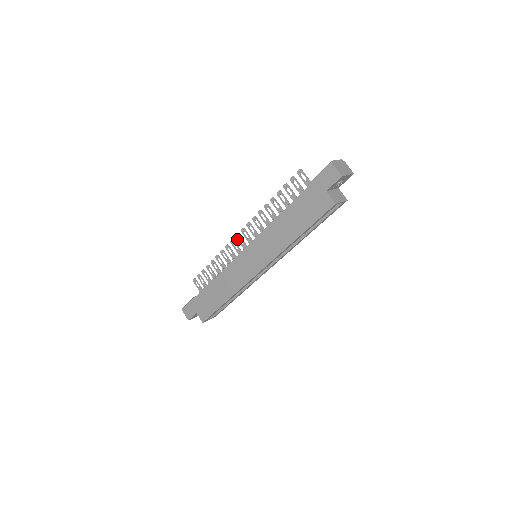
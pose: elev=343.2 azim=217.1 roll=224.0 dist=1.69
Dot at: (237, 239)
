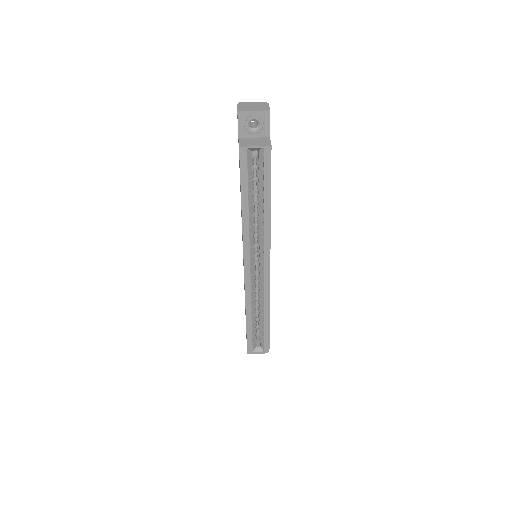
Dot at: occluded
